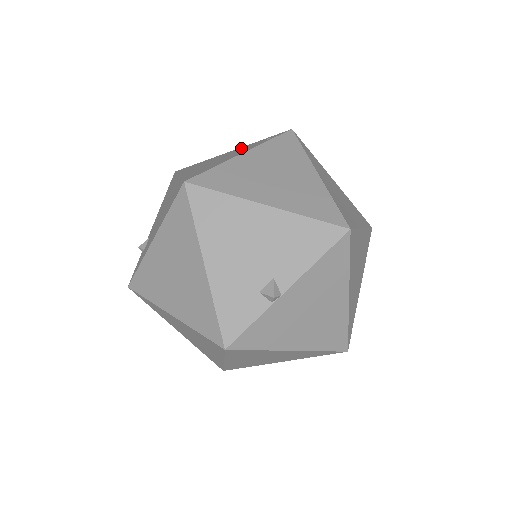
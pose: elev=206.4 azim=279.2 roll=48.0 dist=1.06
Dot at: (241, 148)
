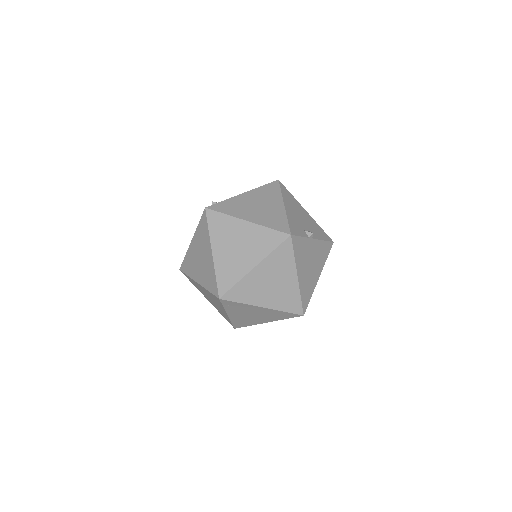
Dot at: occluded
